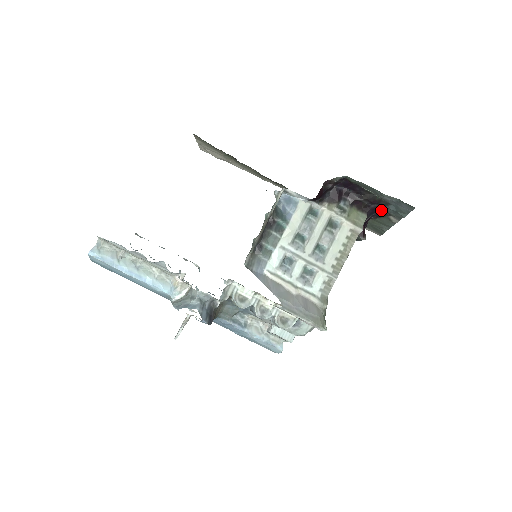
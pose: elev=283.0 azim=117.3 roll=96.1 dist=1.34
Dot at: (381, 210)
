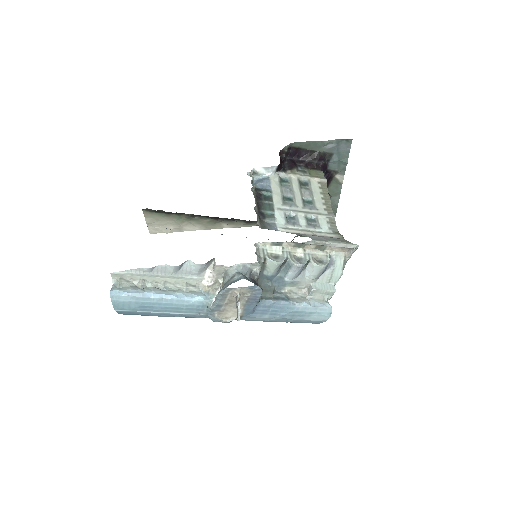
Dot at: (327, 171)
